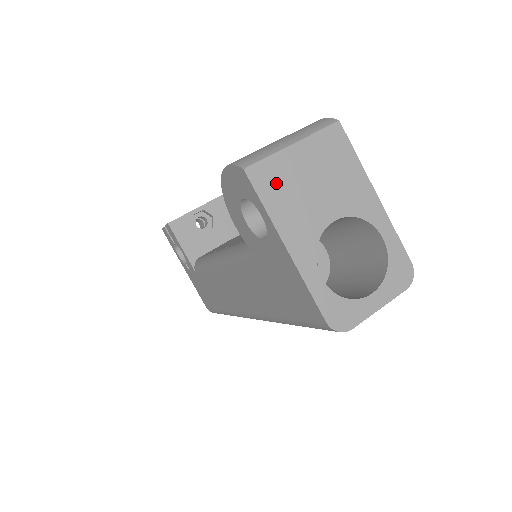
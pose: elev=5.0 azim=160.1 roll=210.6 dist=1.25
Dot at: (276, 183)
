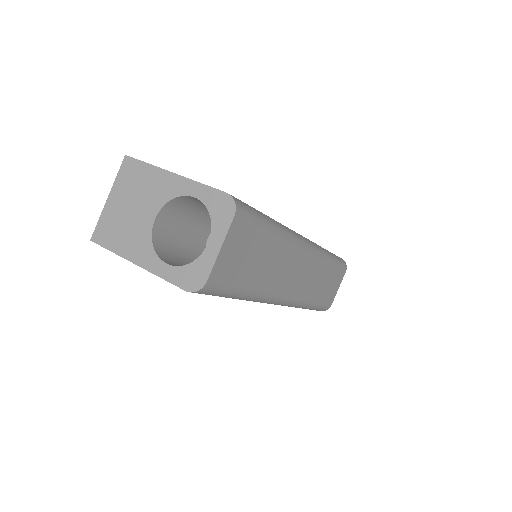
Dot at: (110, 231)
